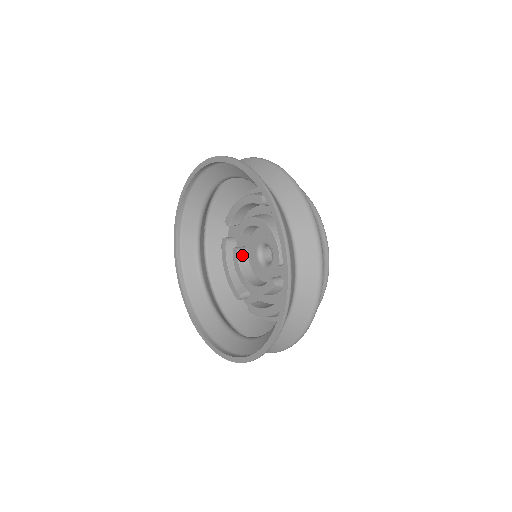
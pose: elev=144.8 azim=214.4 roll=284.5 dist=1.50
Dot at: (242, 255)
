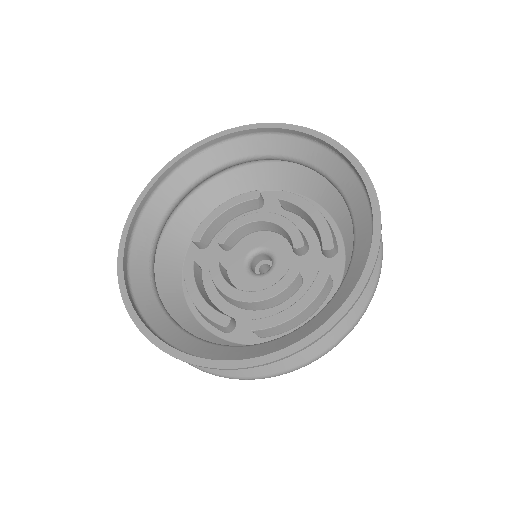
Dot at: (223, 271)
